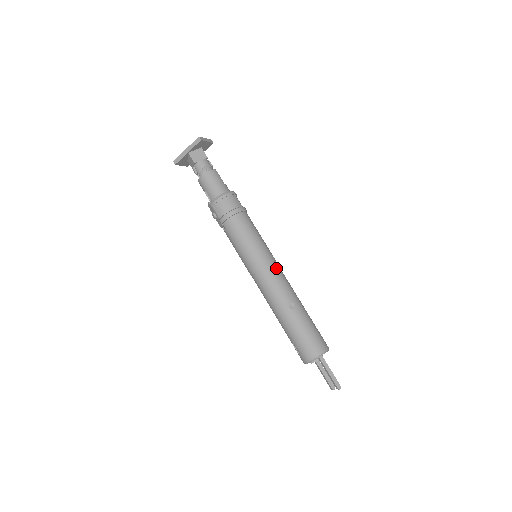
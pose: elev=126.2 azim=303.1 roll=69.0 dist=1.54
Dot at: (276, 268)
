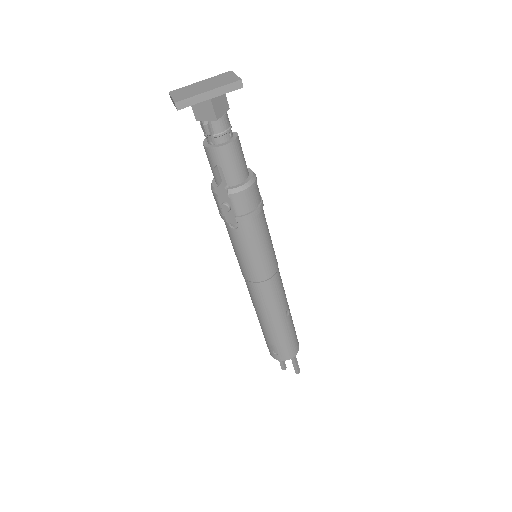
Dot at: occluded
